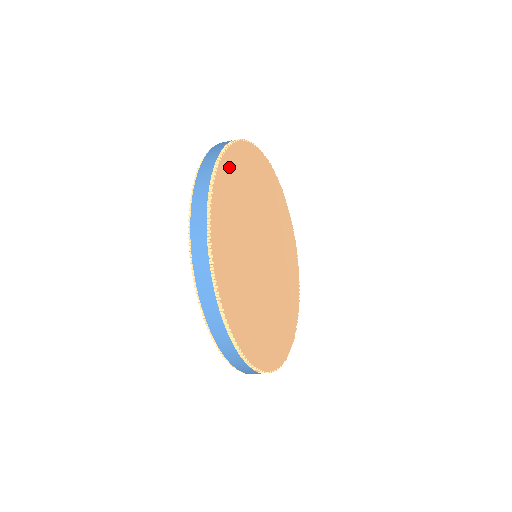
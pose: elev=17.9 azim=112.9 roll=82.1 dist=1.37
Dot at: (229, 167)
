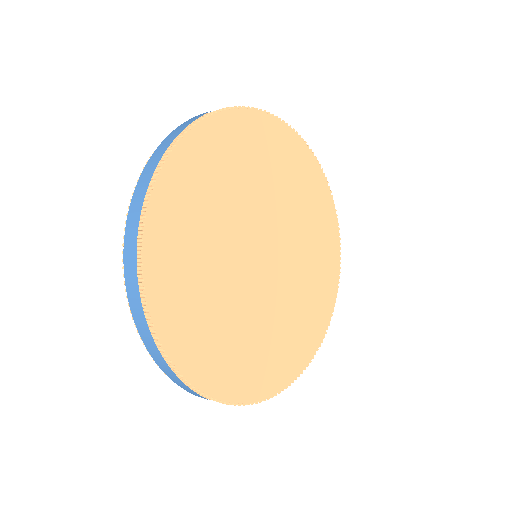
Dot at: (250, 126)
